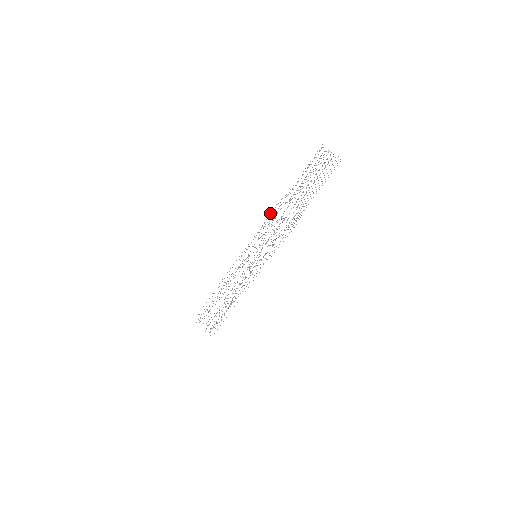
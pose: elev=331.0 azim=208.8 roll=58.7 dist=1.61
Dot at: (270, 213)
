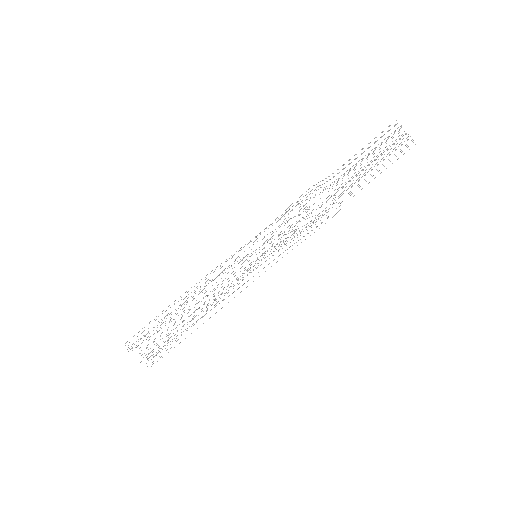
Dot at: occluded
